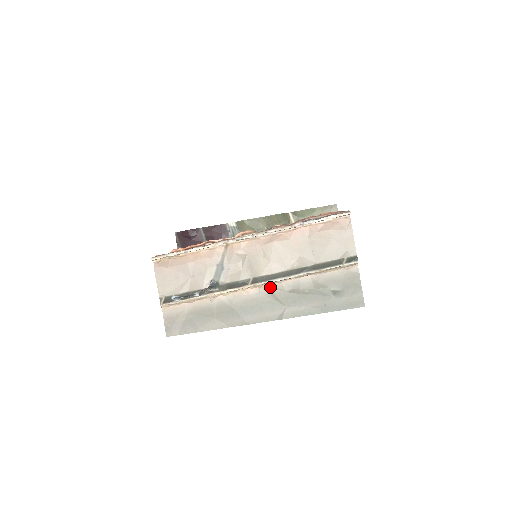
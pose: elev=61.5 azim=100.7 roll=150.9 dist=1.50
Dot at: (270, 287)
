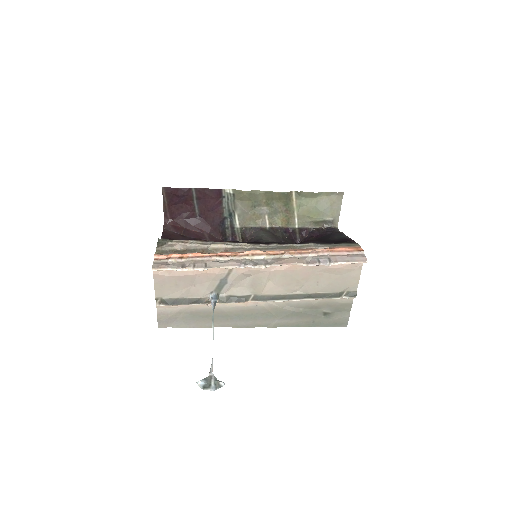
Dot at: (268, 302)
